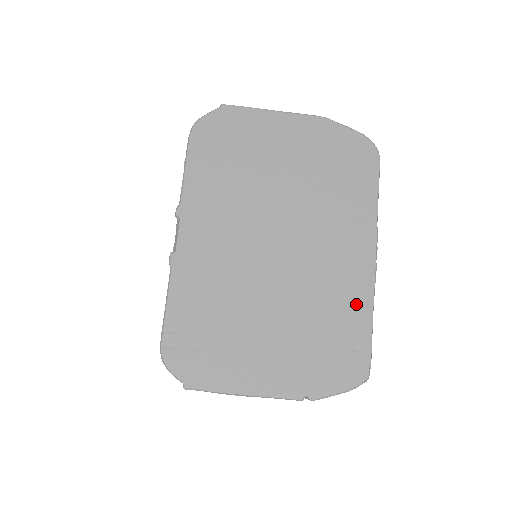
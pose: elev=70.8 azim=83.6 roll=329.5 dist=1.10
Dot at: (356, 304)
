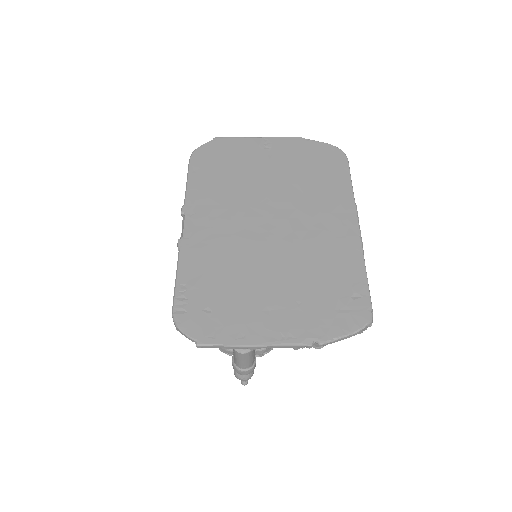
Dot at: (348, 261)
